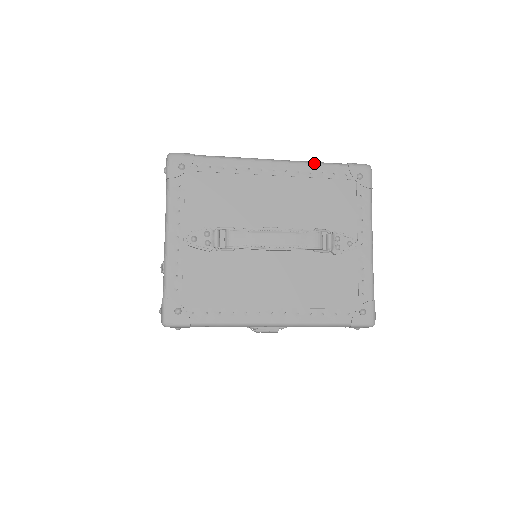
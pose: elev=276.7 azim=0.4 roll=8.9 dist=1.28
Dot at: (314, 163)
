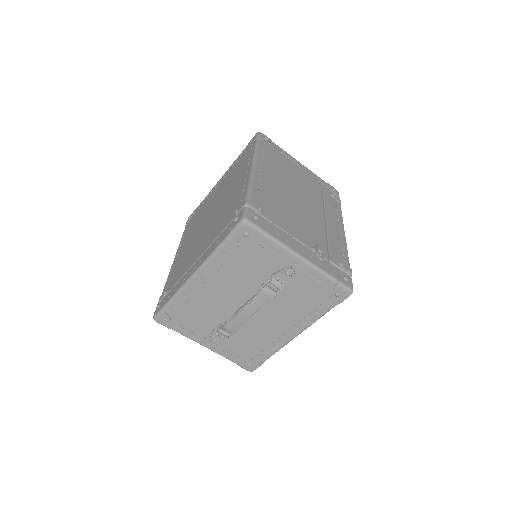
Dot at: (214, 254)
